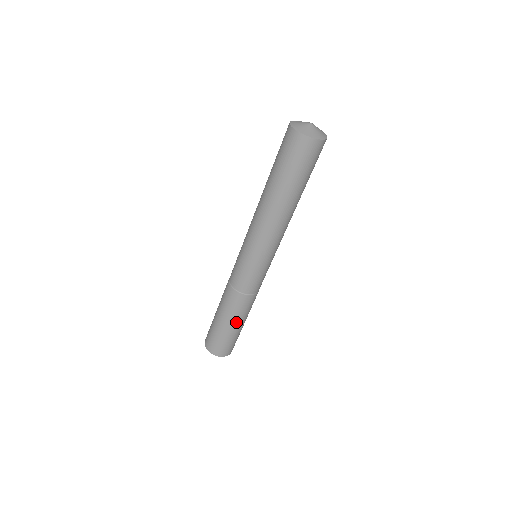
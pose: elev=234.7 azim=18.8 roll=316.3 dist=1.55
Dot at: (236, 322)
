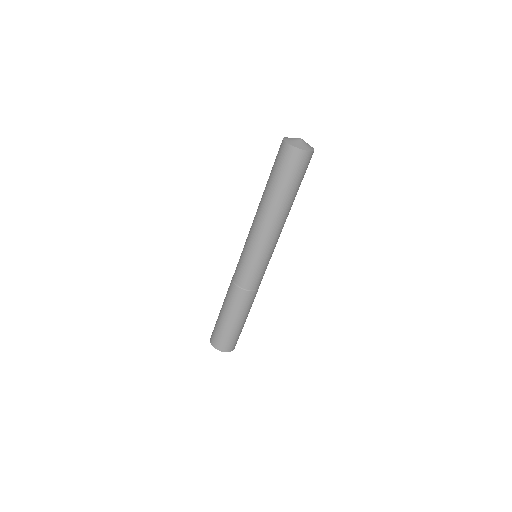
Dot at: (246, 316)
